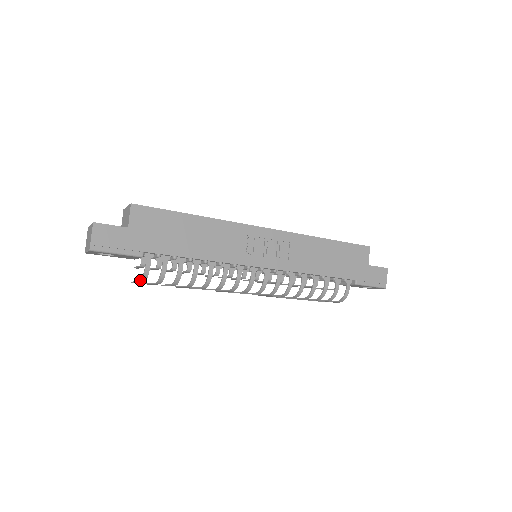
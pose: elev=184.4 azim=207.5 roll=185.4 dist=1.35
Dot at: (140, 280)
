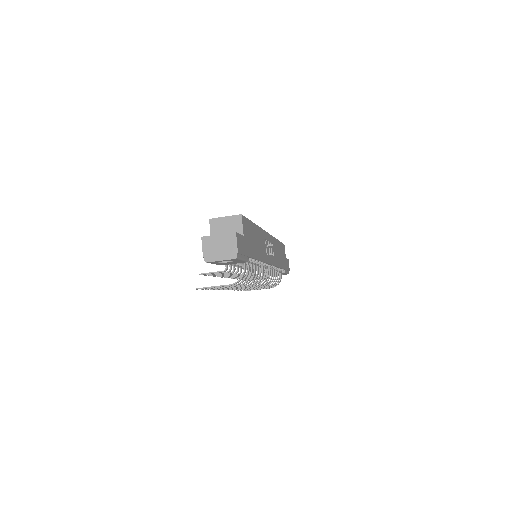
Dot at: (234, 283)
